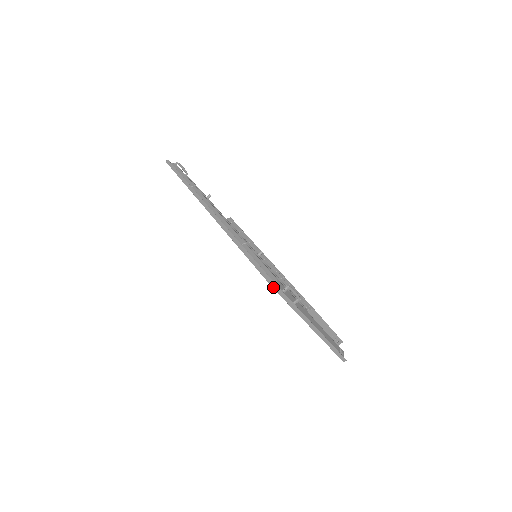
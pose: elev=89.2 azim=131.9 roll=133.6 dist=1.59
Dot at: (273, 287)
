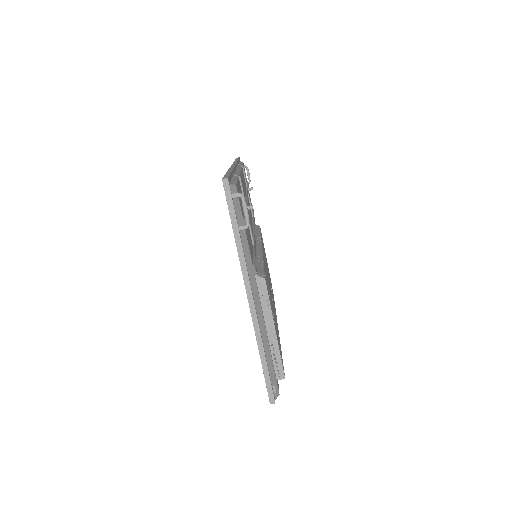
Dot at: (223, 178)
